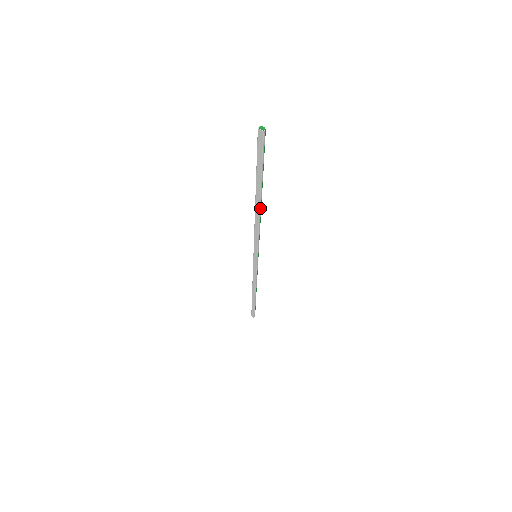
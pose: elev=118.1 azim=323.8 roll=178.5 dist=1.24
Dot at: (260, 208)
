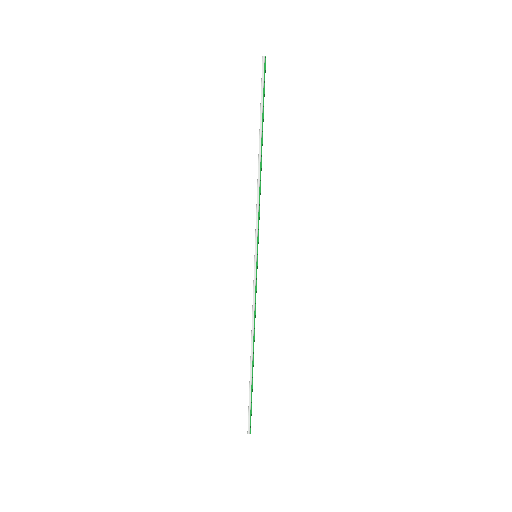
Dot at: (259, 160)
